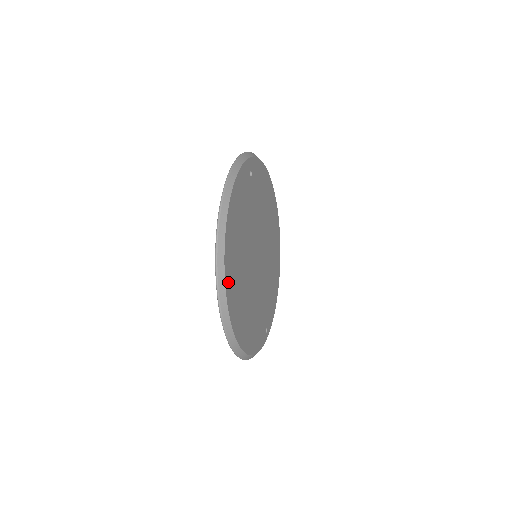
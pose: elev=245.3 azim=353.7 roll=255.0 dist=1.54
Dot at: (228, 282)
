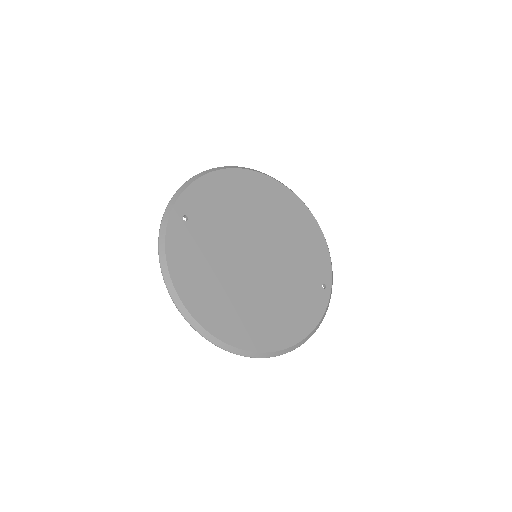
Dot at: (224, 334)
